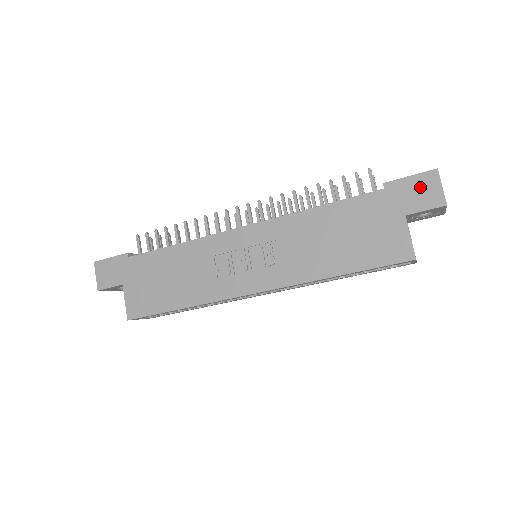
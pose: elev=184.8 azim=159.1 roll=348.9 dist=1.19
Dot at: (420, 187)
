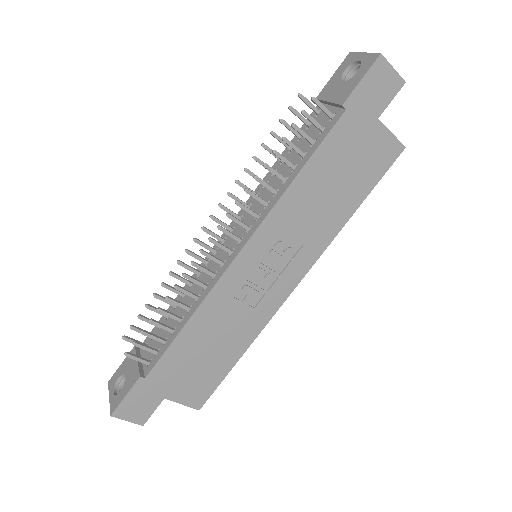
Dot at: (376, 83)
